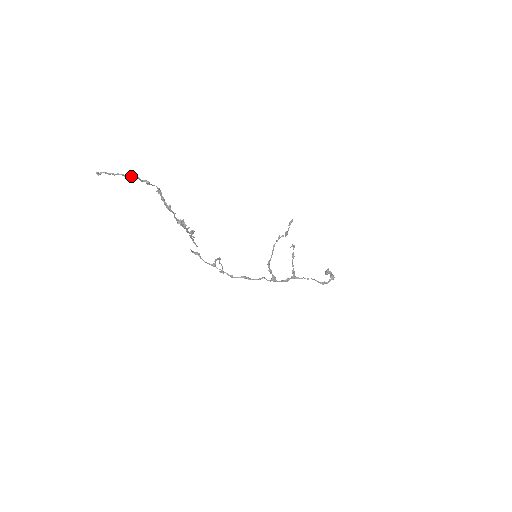
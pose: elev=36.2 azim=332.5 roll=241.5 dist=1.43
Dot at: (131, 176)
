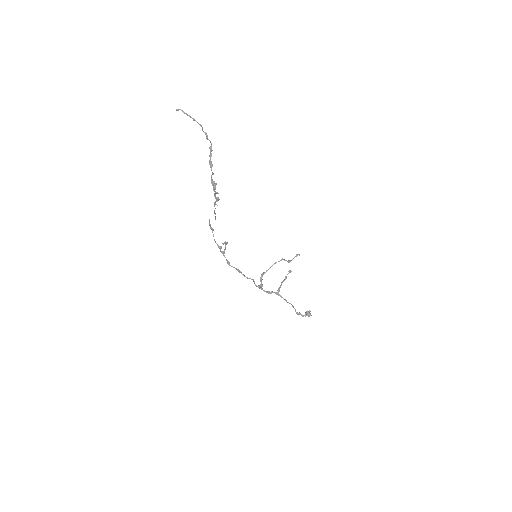
Dot at: occluded
